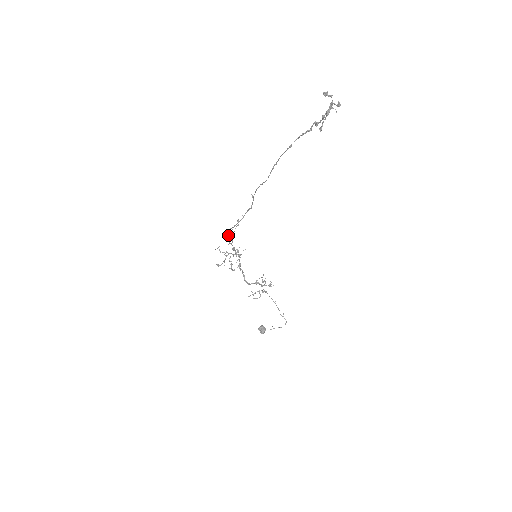
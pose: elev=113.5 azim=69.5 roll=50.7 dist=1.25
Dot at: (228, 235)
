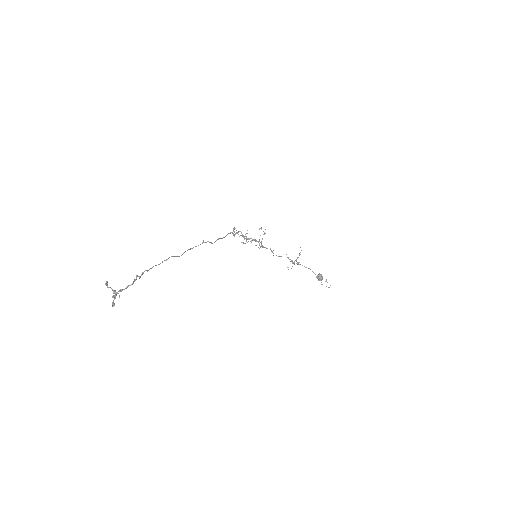
Dot at: (233, 233)
